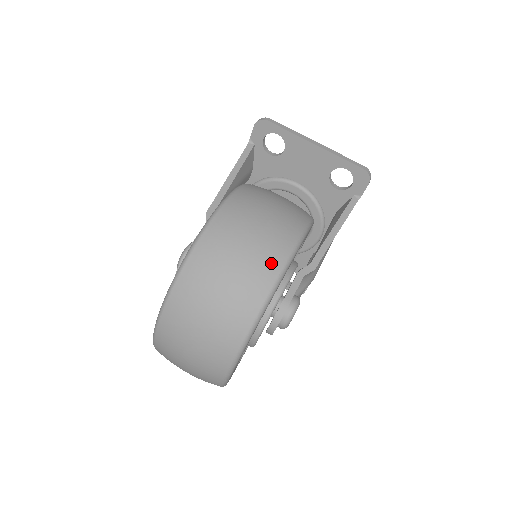
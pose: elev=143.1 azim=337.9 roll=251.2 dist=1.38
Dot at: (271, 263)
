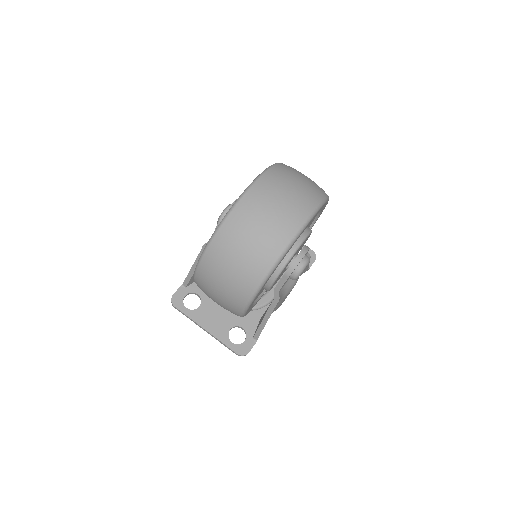
Dot at: occluded
